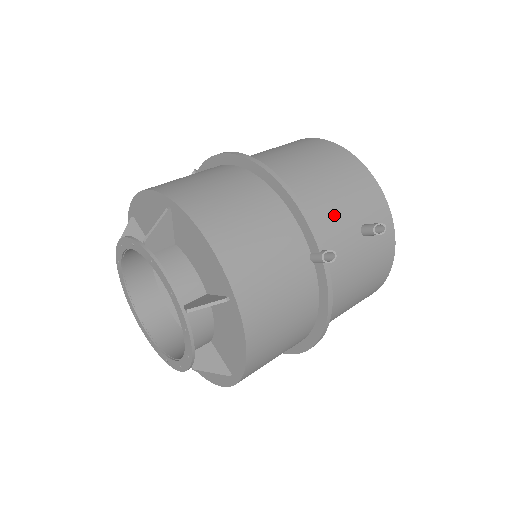
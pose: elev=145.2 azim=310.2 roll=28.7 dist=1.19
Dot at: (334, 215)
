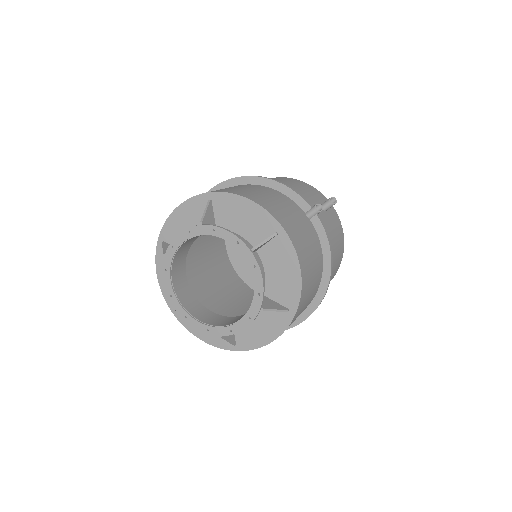
Dot at: (304, 197)
